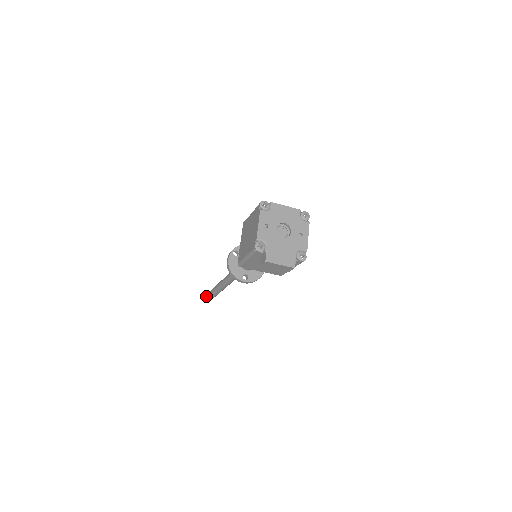
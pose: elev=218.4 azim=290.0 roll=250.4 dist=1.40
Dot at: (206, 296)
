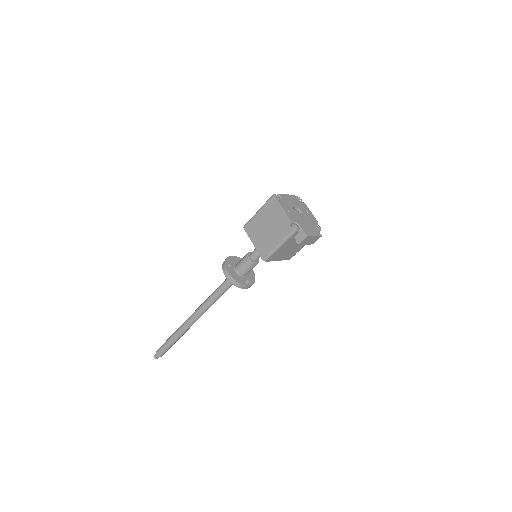
Dot at: (164, 346)
